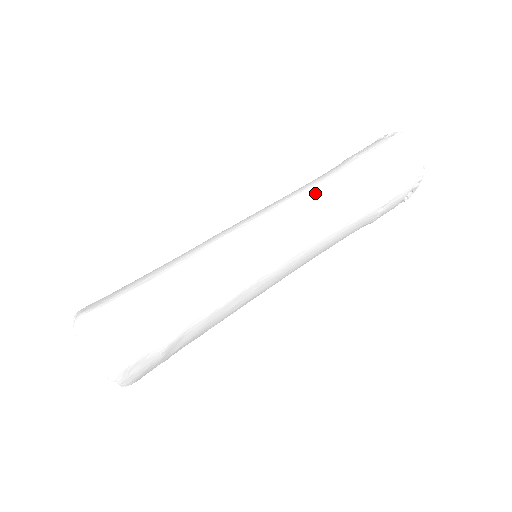
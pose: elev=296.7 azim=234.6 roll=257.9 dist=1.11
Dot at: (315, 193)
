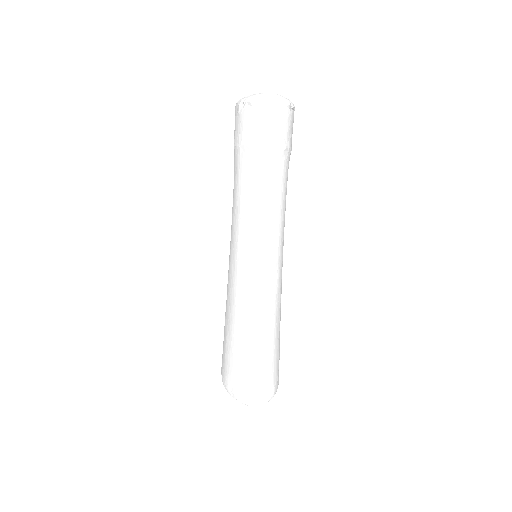
Dot at: (256, 208)
